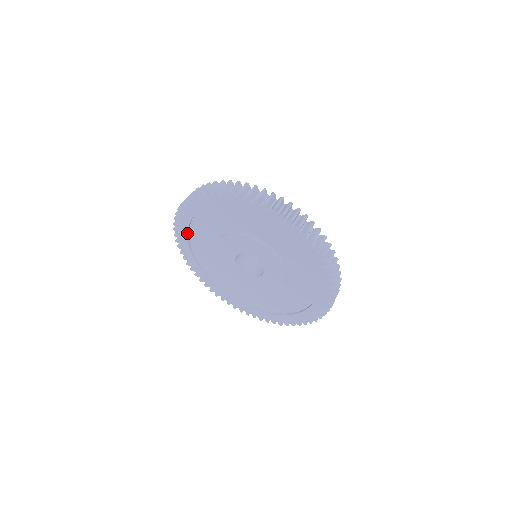
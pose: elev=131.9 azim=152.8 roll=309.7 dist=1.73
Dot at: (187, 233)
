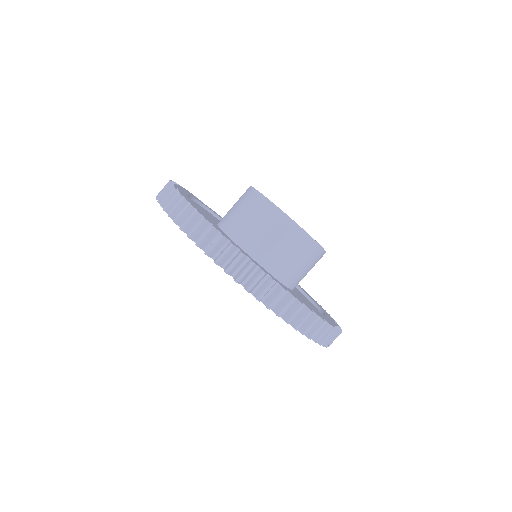
Dot at: occluded
